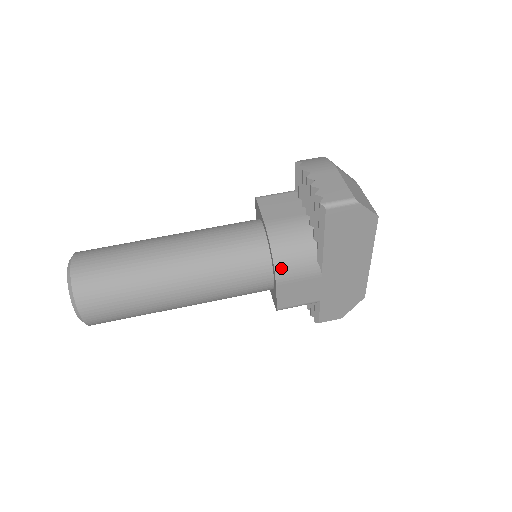
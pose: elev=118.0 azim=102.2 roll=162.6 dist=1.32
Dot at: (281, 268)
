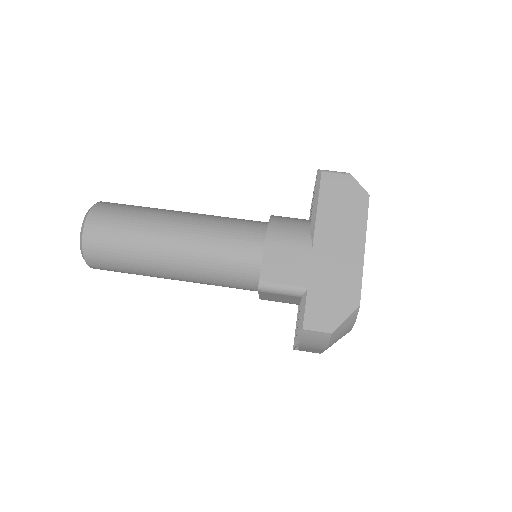
Dot at: (274, 229)
